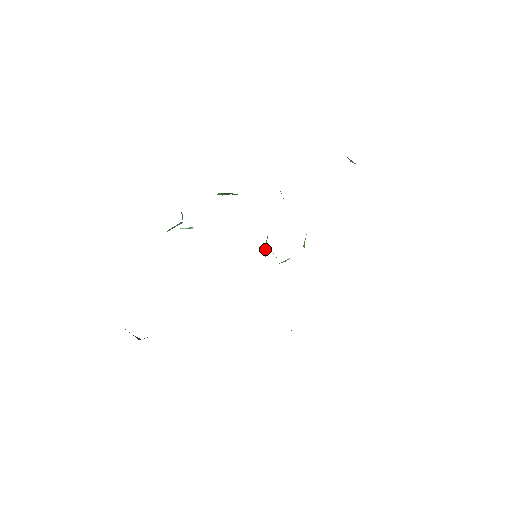
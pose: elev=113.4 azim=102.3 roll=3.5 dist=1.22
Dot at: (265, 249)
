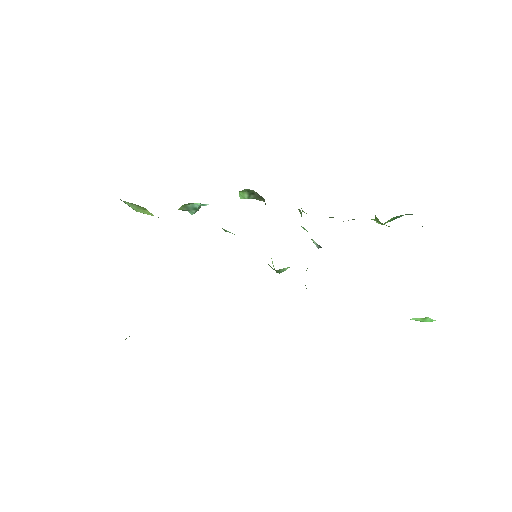
Dot at: occluded
